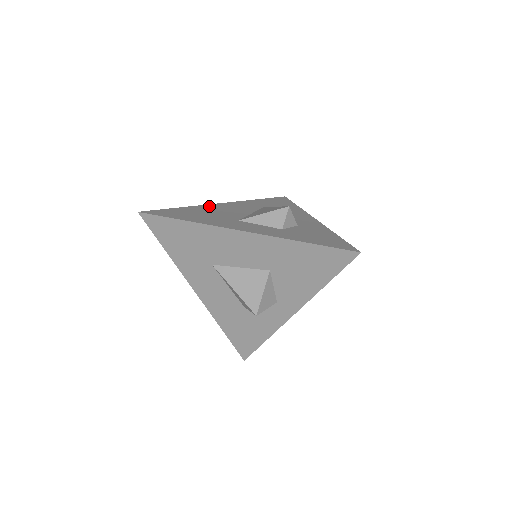
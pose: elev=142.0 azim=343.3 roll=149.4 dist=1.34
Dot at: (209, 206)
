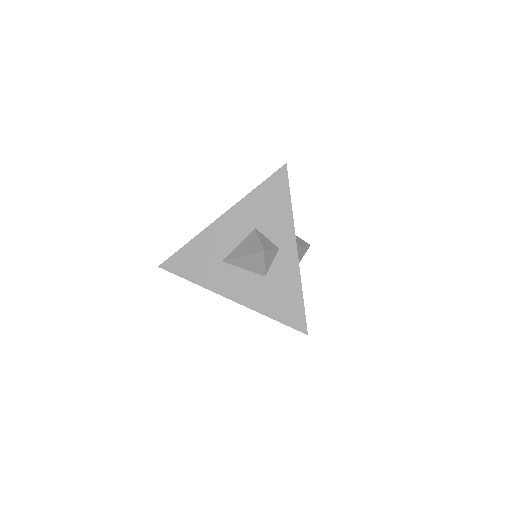
Dot at: occluded
